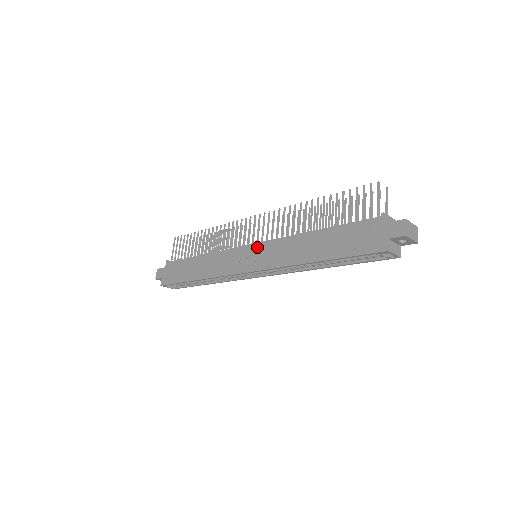
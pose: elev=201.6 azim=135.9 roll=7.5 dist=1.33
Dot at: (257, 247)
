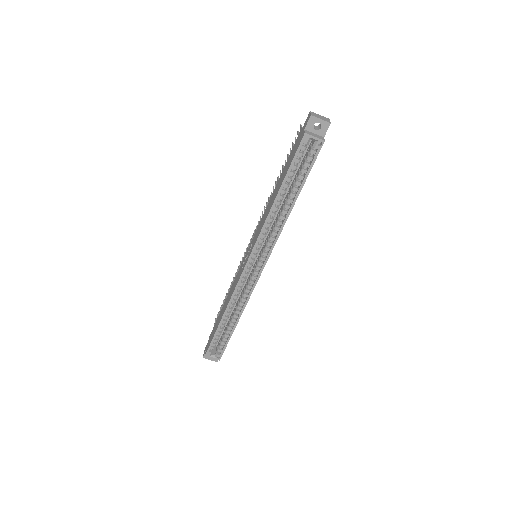
Dot at: (251, 243)
